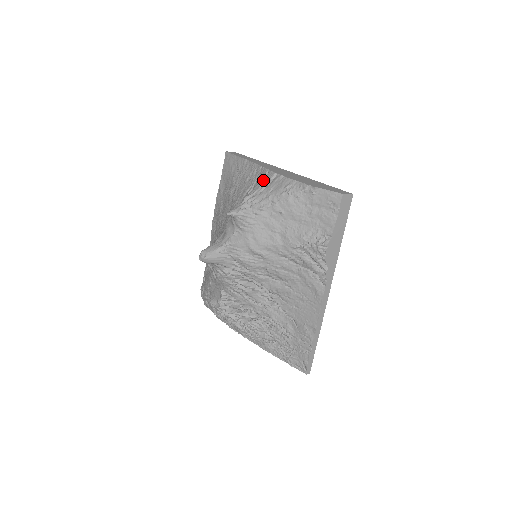
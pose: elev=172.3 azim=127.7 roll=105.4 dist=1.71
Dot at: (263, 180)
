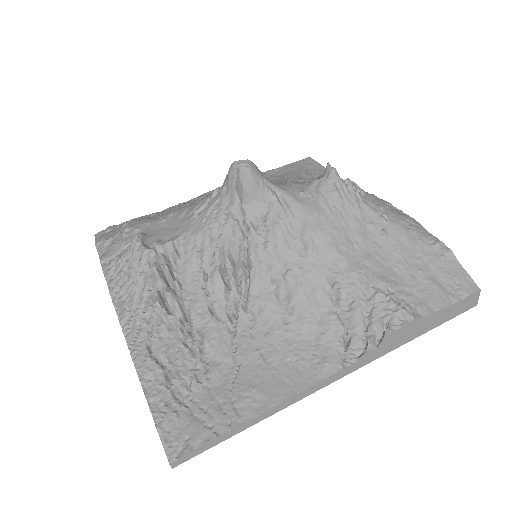
Dot at: occluded
